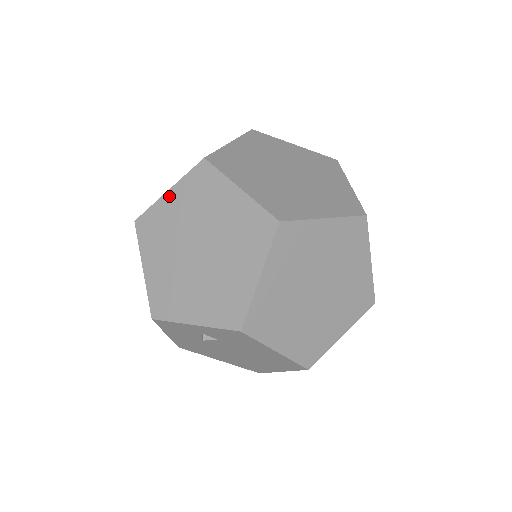
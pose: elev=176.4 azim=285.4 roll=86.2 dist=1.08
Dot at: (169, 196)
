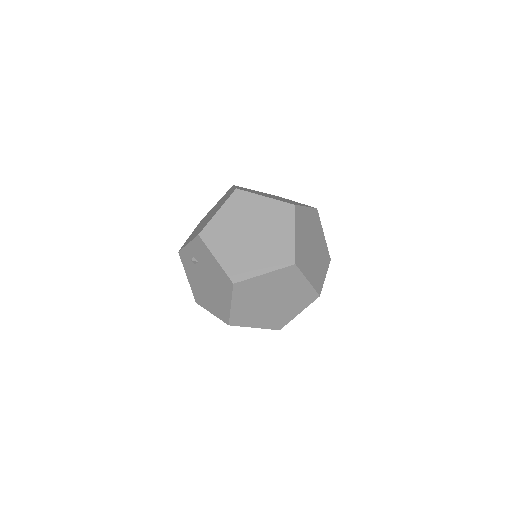
Dot at: (215, 205)
